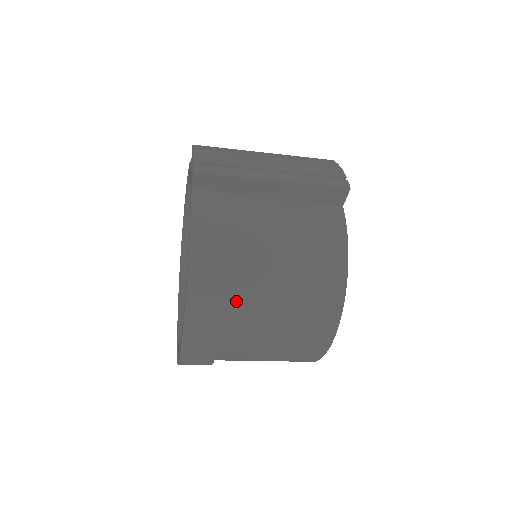
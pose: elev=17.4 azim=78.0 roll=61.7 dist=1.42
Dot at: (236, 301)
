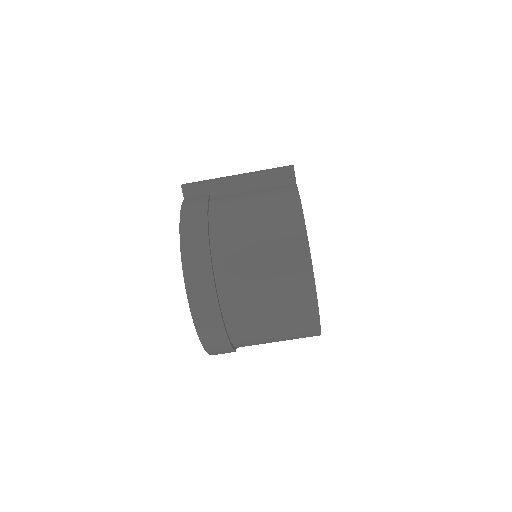
Dot at: (220, 252)
